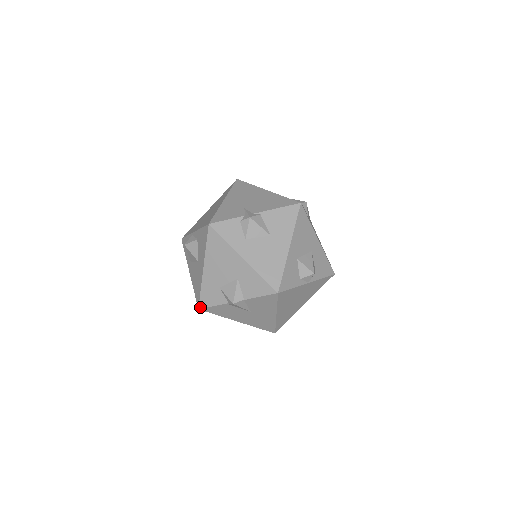
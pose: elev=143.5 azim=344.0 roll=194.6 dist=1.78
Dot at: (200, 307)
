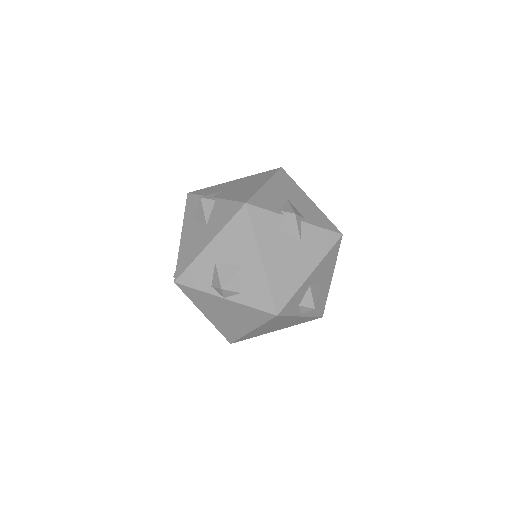
Dot at: occluded
